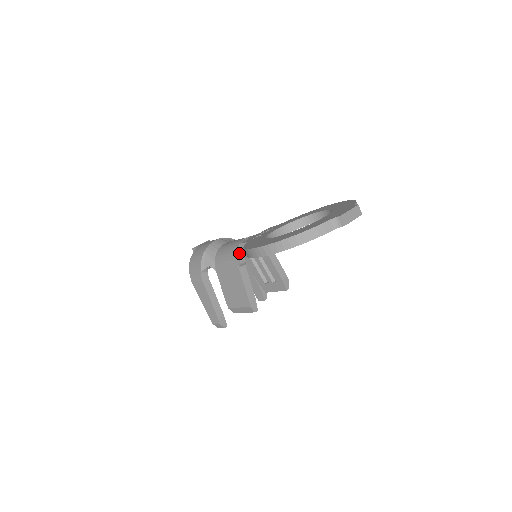
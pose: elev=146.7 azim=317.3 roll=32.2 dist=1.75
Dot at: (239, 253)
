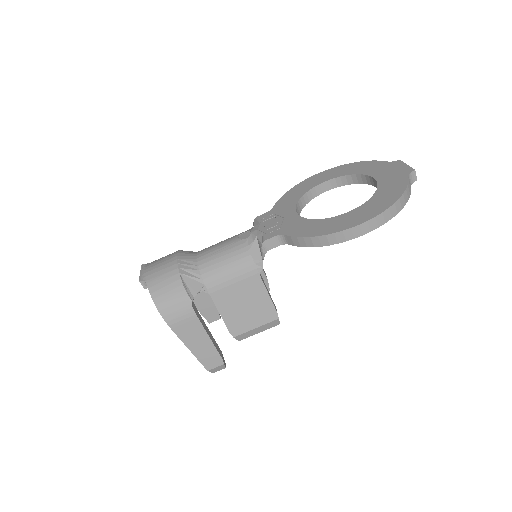
Dot at: (261, 254)
